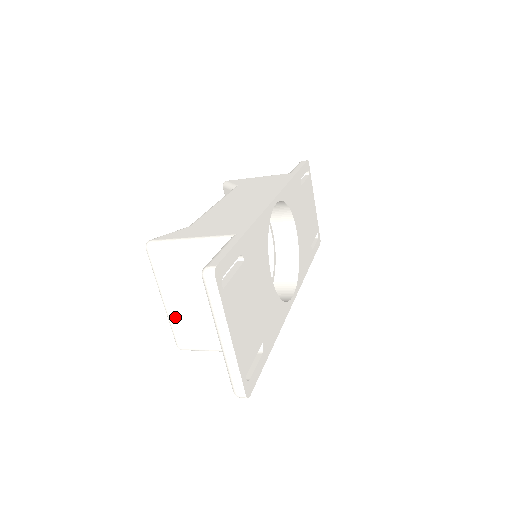
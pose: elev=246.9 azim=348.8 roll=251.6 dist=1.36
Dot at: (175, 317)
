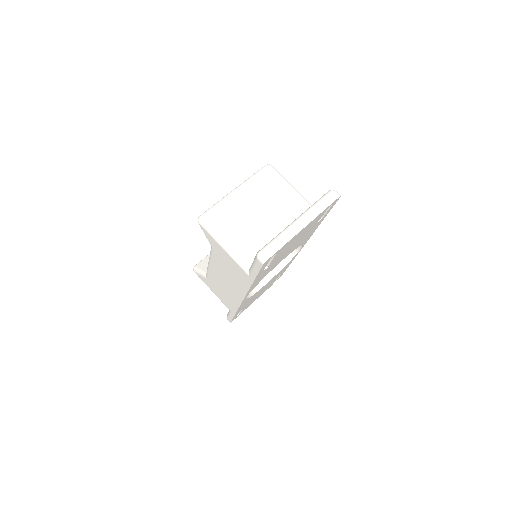
Dot at: (229, 203)
